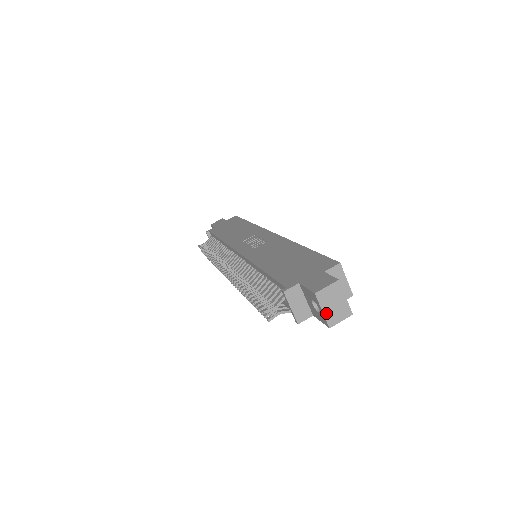
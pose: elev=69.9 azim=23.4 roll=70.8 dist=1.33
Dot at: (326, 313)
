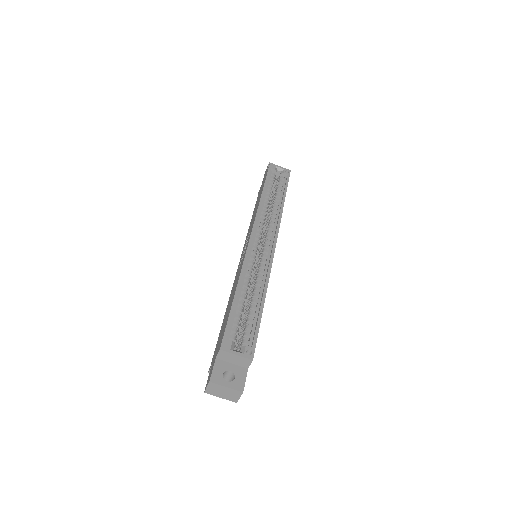
Dot at: (224, 398)
